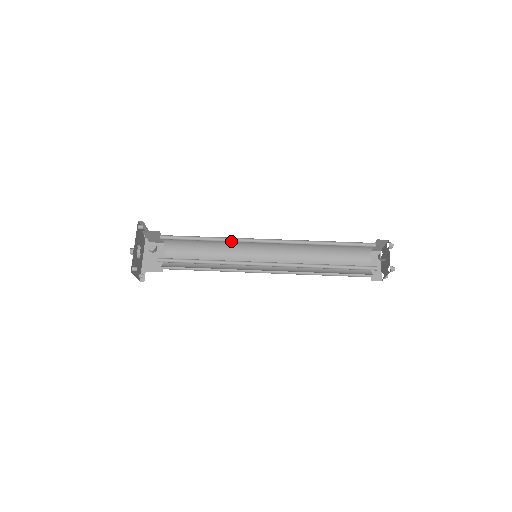
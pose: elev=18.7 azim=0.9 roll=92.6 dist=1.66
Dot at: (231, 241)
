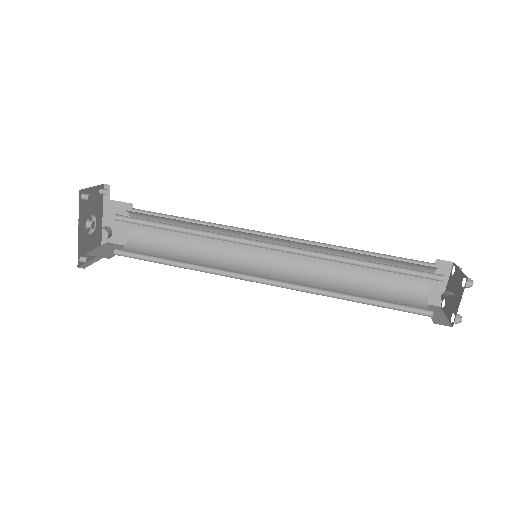
Dot at: (218, 237)
